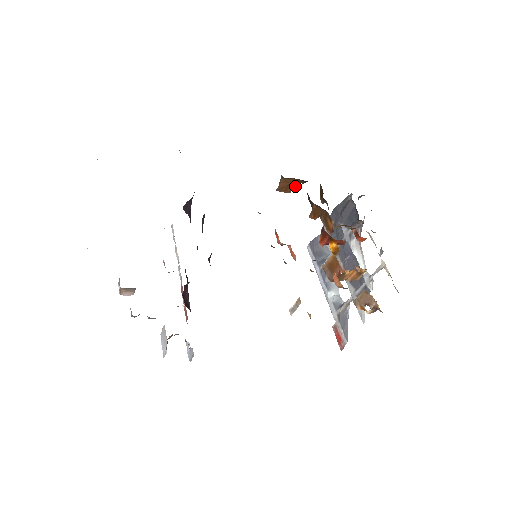
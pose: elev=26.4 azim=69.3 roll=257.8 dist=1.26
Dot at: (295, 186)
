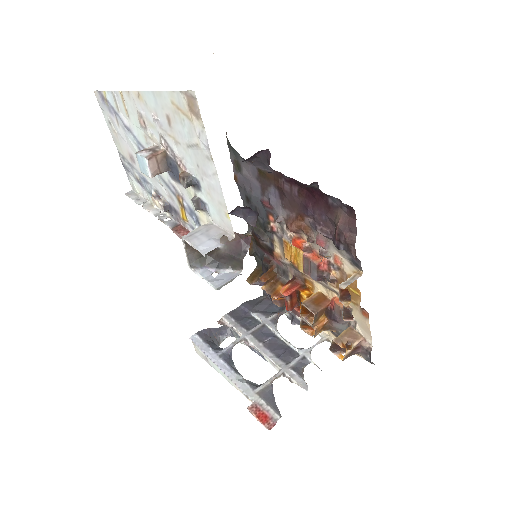
Dot at: occluded
